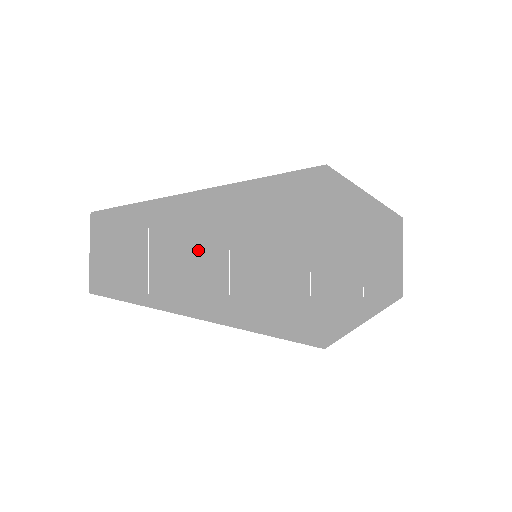
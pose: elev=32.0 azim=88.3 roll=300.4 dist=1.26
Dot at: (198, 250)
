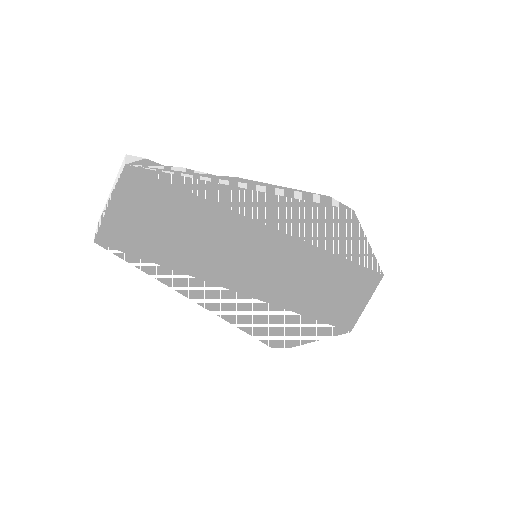
Dot at: (214, 241)
